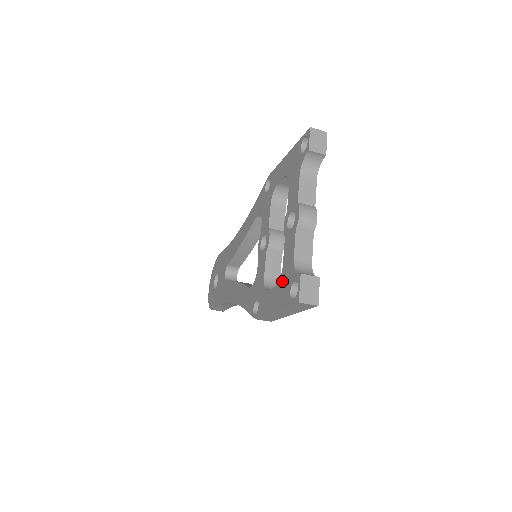
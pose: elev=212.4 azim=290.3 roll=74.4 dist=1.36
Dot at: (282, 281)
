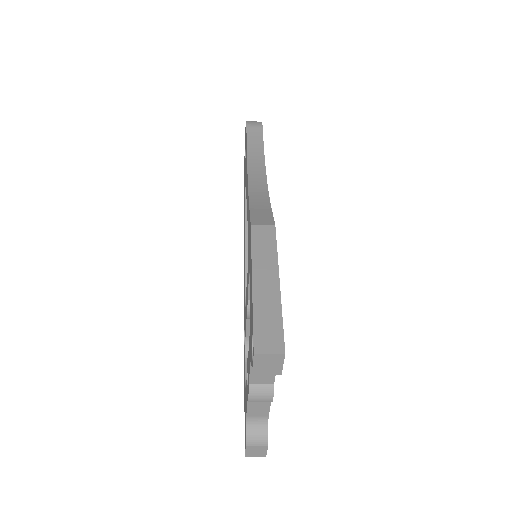
Dot at: (245, 398)
